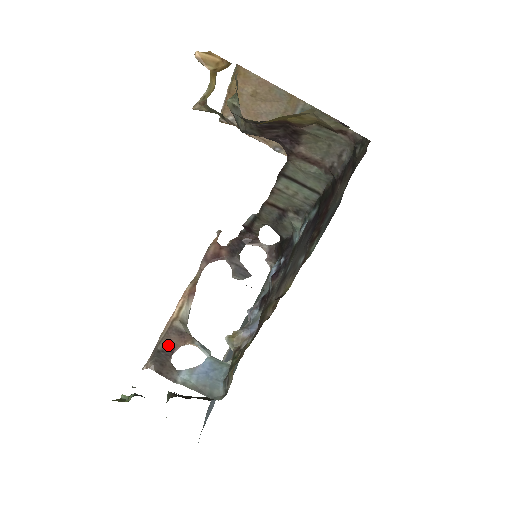
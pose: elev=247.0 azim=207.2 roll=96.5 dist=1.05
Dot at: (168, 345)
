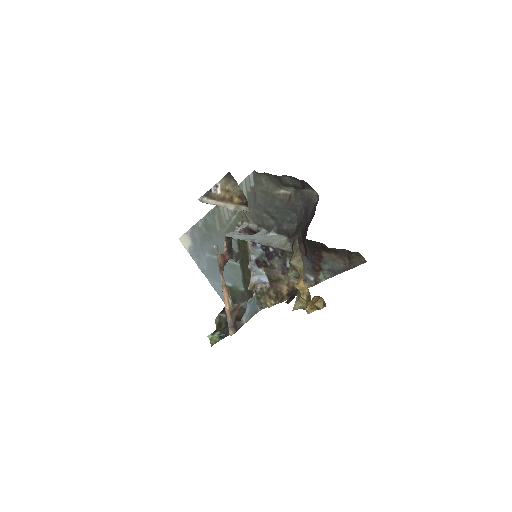
Dot at: (234, 319)
